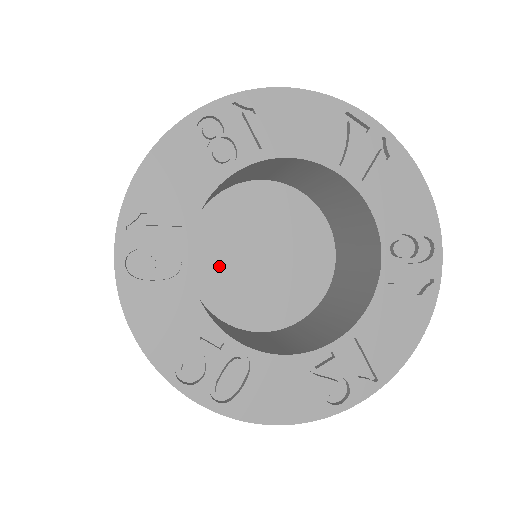
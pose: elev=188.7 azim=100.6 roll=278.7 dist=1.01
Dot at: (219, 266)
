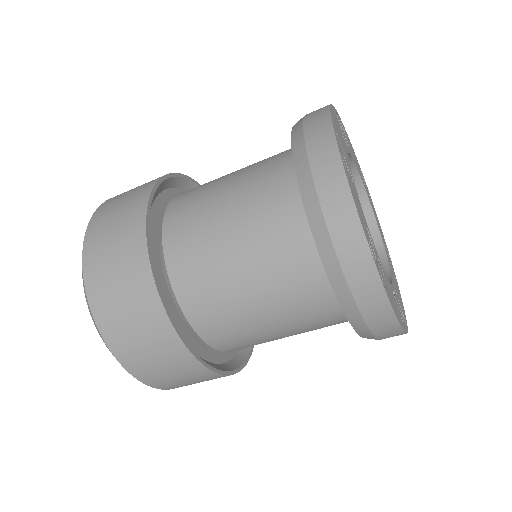
Dot at: occluded
